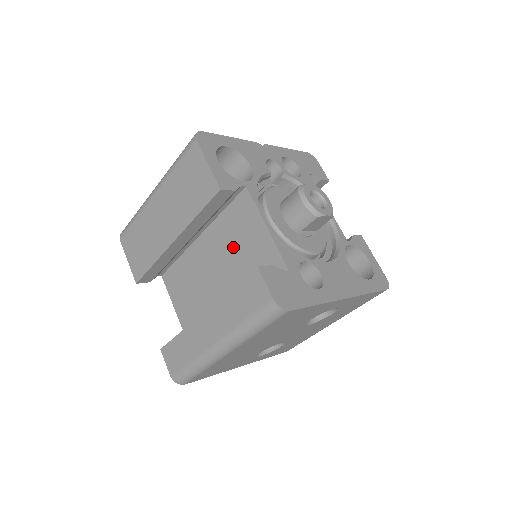
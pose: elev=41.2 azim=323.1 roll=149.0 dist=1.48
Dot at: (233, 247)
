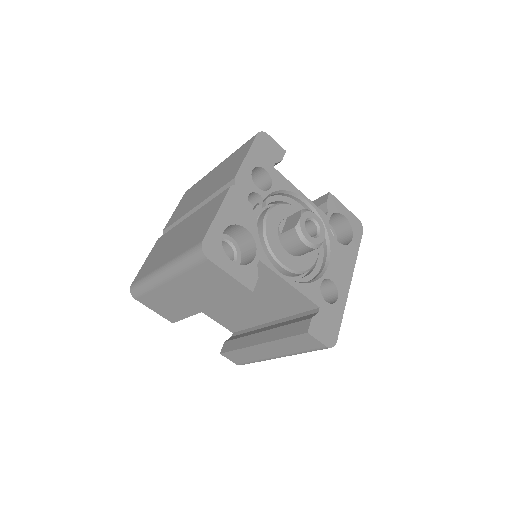
Dot at: (257, 291)
